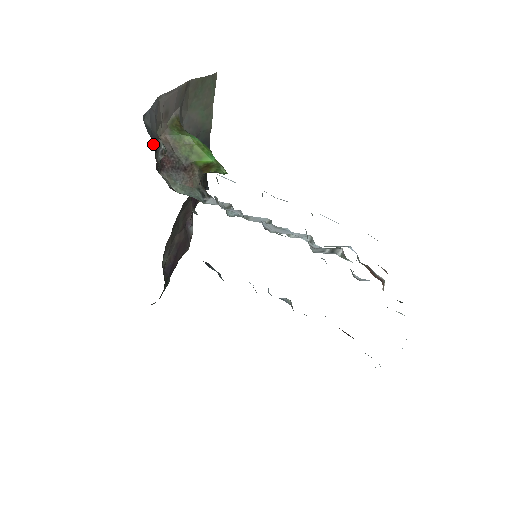
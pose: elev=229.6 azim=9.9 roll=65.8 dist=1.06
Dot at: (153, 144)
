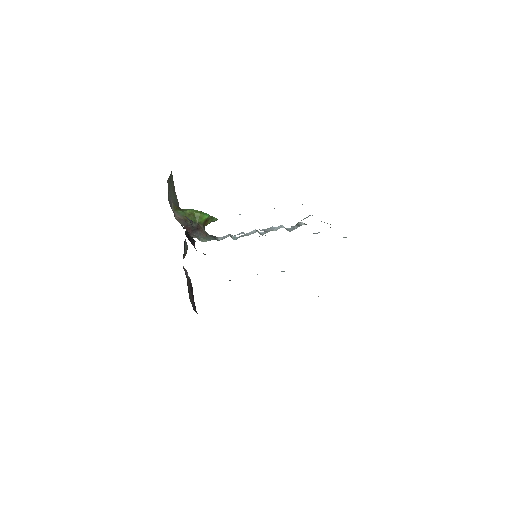
Dot at: occluded
